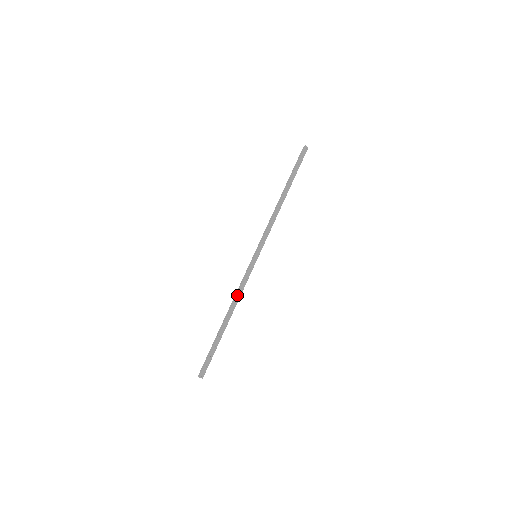
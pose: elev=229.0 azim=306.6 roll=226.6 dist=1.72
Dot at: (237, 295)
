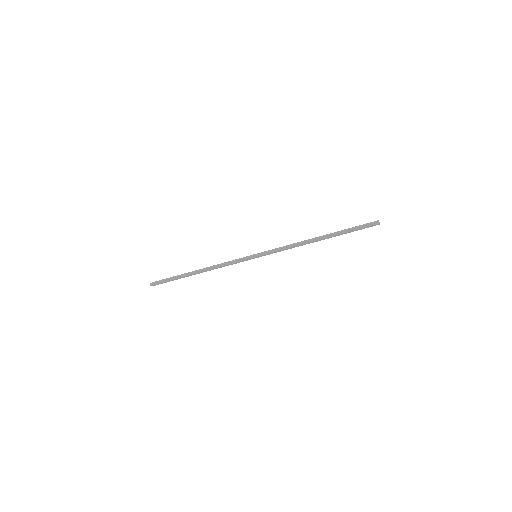
Dot at: (218, 267)
